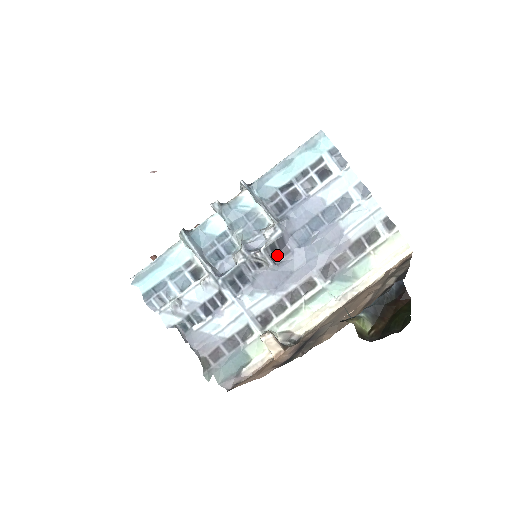
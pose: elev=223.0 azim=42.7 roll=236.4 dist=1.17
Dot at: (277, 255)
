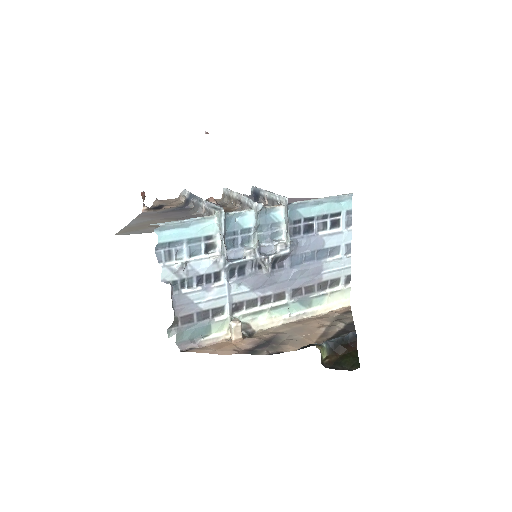
Dot at: (274, 265)
